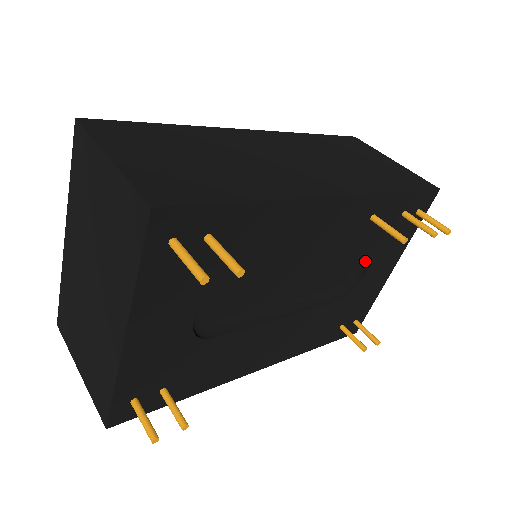
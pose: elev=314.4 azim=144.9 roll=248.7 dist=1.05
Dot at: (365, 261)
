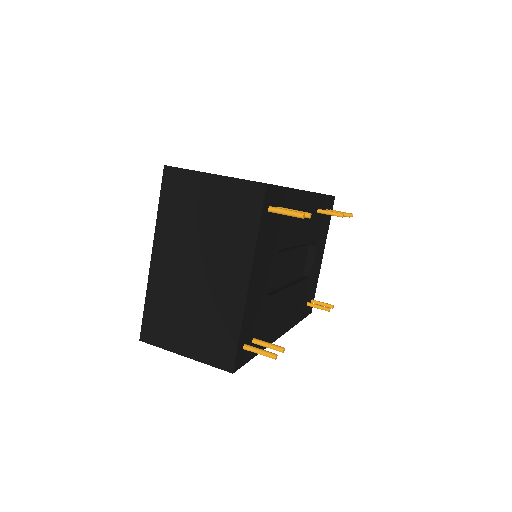
Dot at: (314, 247)
